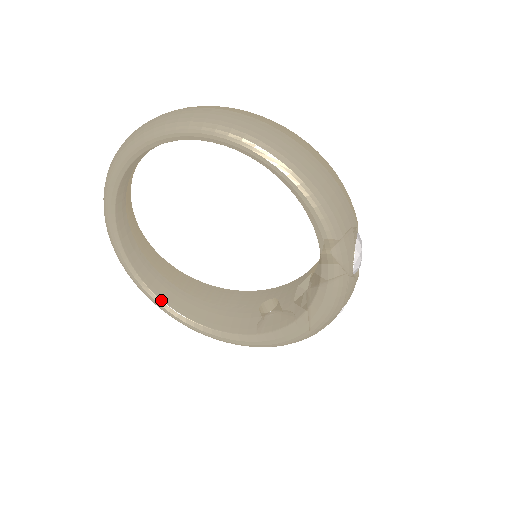
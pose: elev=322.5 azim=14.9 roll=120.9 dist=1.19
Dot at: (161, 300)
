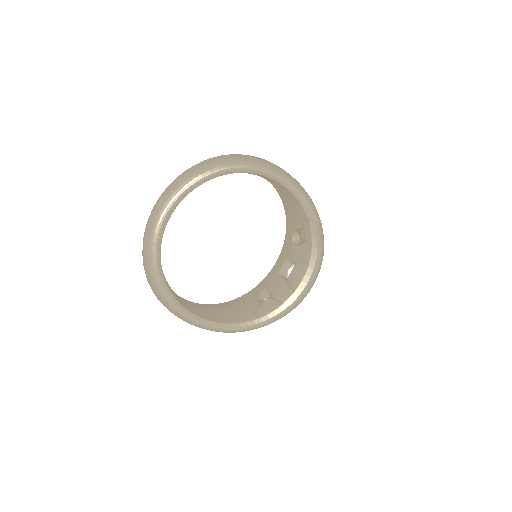
Dot at: (197, 316)
